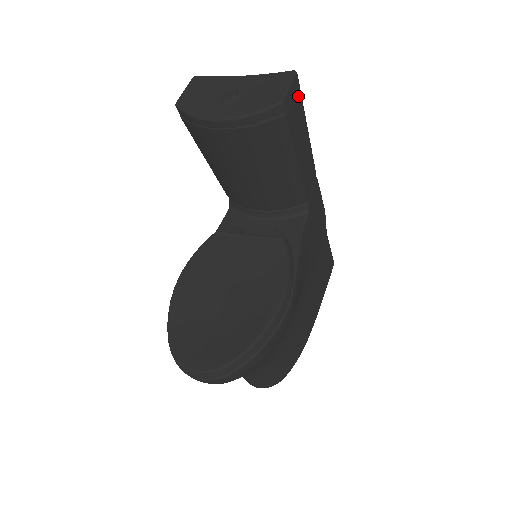
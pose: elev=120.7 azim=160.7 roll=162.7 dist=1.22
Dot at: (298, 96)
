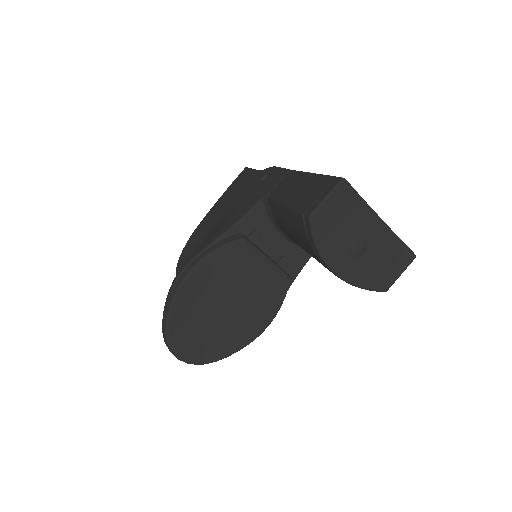
Dot at: occluded
